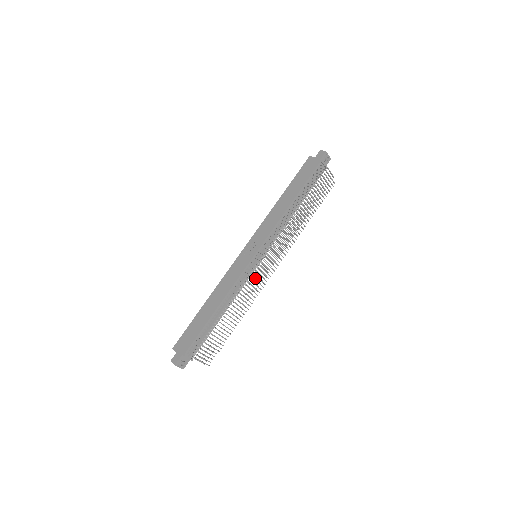
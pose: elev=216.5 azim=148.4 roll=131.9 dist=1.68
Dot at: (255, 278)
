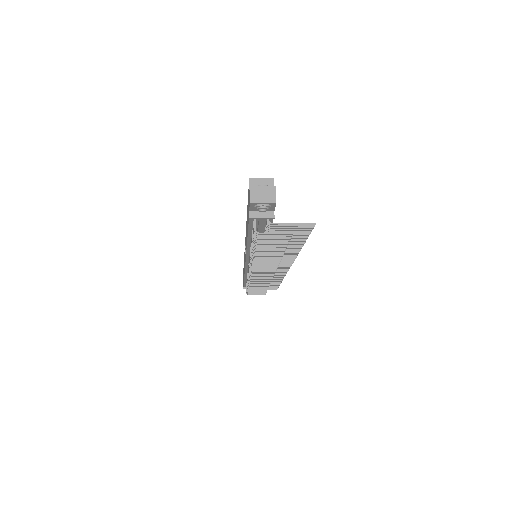
Dot at: (258, 279)
